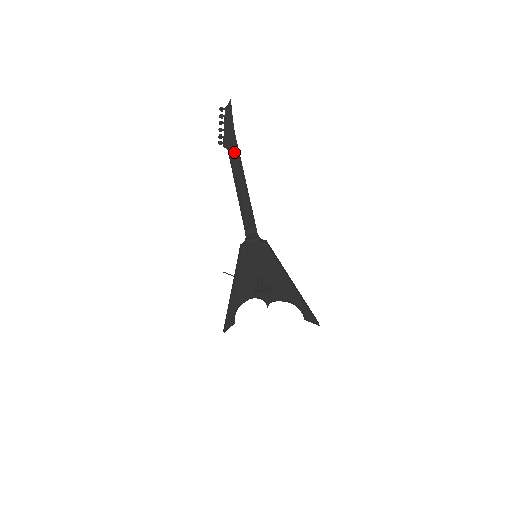
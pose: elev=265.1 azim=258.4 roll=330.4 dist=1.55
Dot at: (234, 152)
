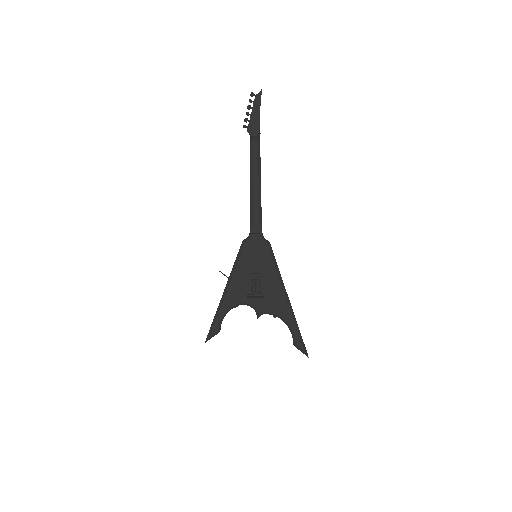
Dot at: (255, 140)
